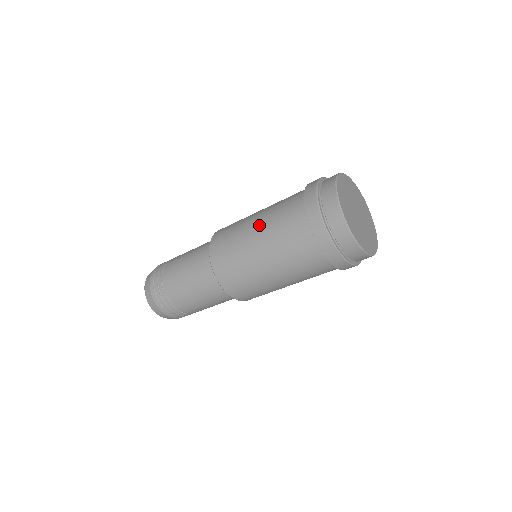
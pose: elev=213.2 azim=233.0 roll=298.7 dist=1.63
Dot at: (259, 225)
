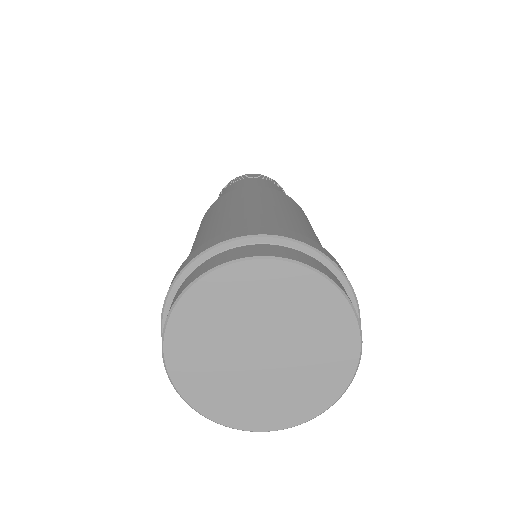
Dot at: occluded
